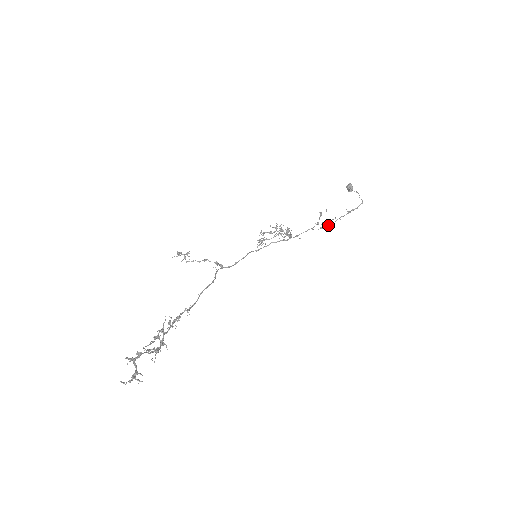
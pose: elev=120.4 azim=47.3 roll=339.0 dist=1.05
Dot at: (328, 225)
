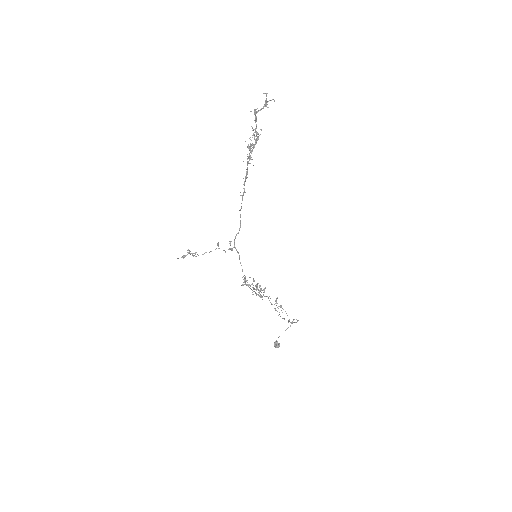
Dot at: occluded
